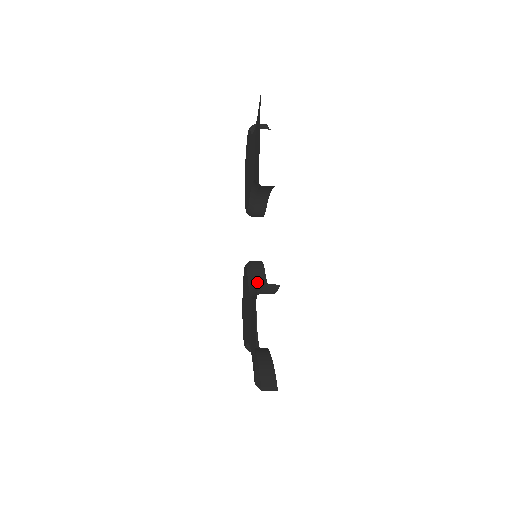
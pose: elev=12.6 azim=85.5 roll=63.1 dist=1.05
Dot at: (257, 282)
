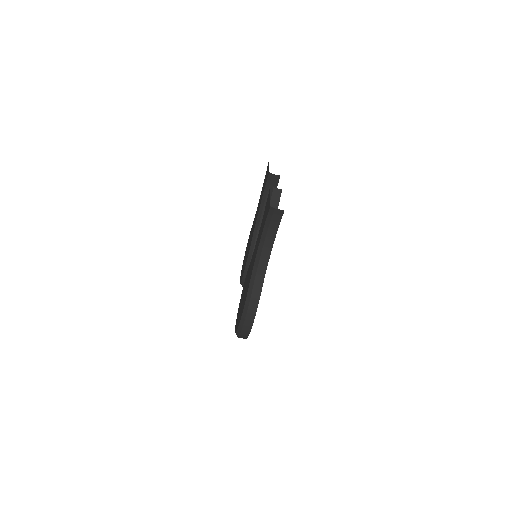
Dot at: occluded
